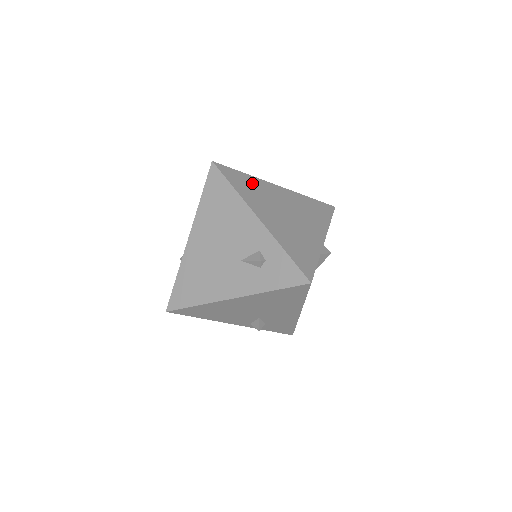
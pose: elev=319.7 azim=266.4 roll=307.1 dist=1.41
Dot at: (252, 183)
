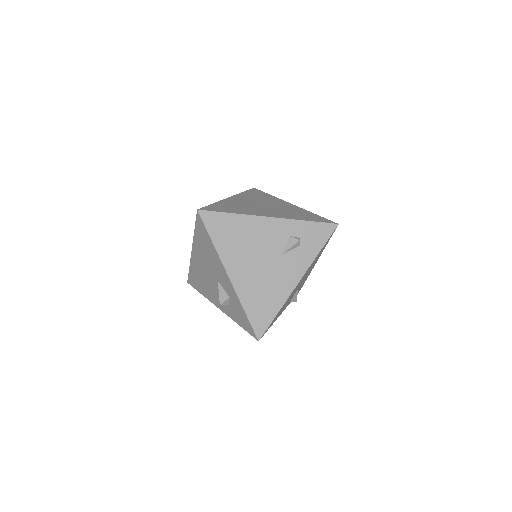
Dot at: (227, 205)
